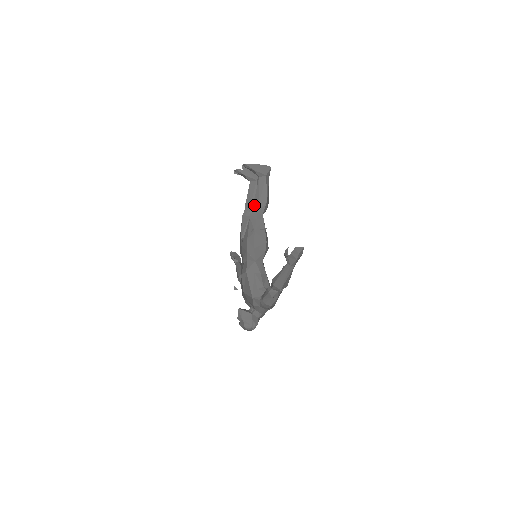
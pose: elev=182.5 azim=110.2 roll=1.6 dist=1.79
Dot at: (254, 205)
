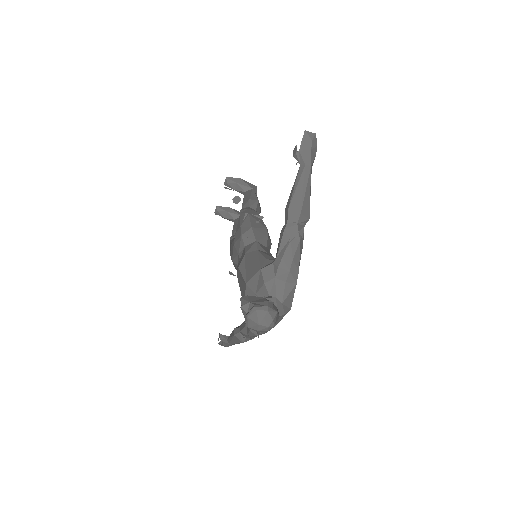
Dot at: (243, 205)
